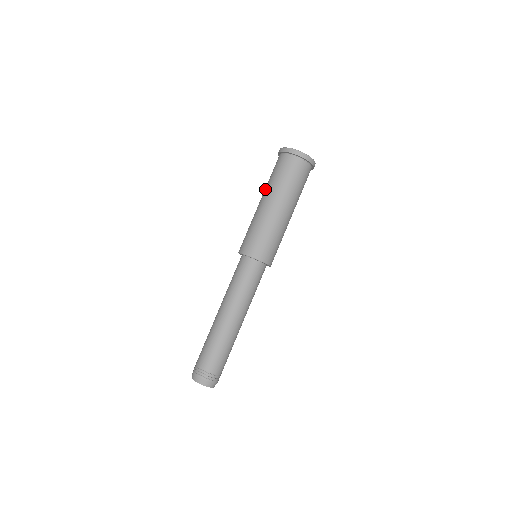
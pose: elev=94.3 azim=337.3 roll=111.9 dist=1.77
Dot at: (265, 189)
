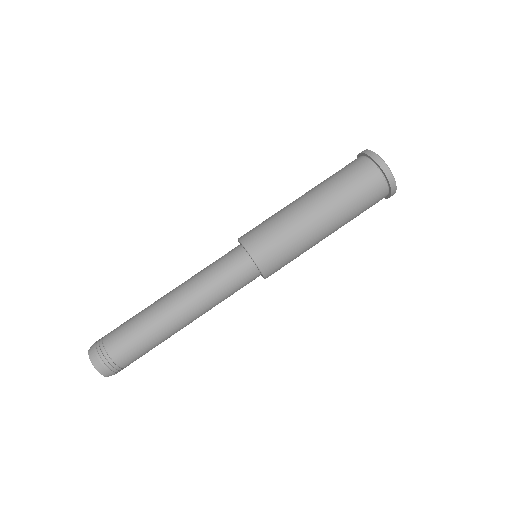
Dot at: (323, 188)
